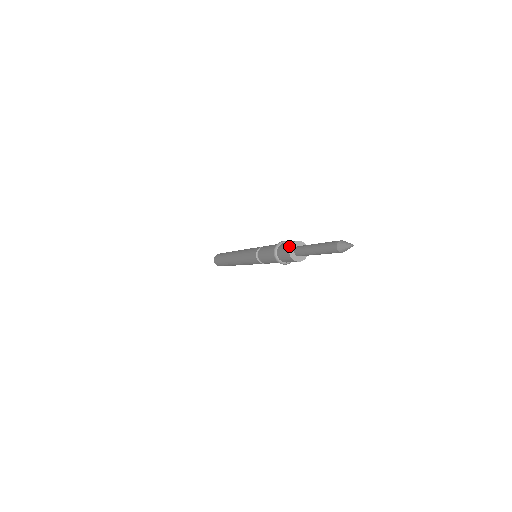
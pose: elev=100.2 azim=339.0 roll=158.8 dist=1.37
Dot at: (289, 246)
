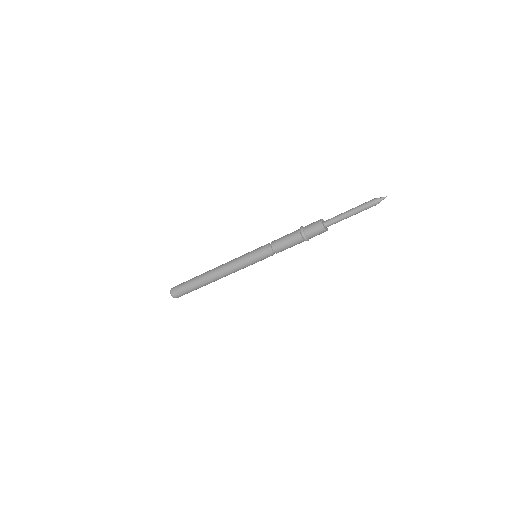
Dot at: (321, 219)
